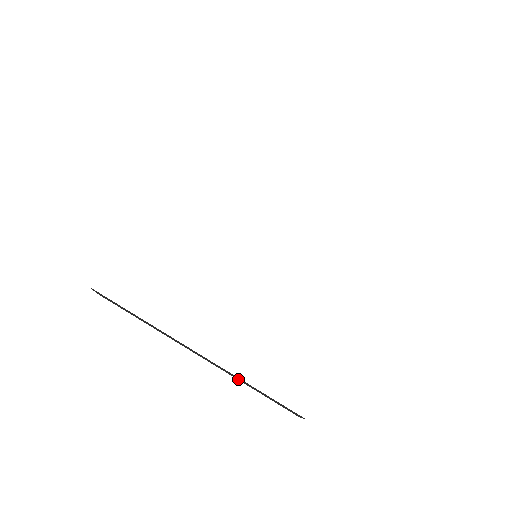
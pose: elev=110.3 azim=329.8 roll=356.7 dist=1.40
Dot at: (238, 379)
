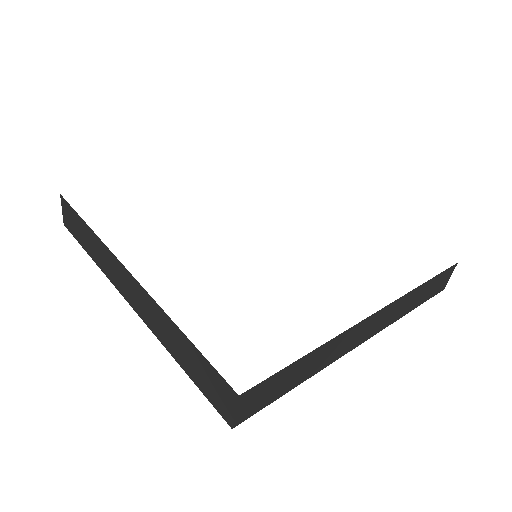
Dot at: (167, 340)
